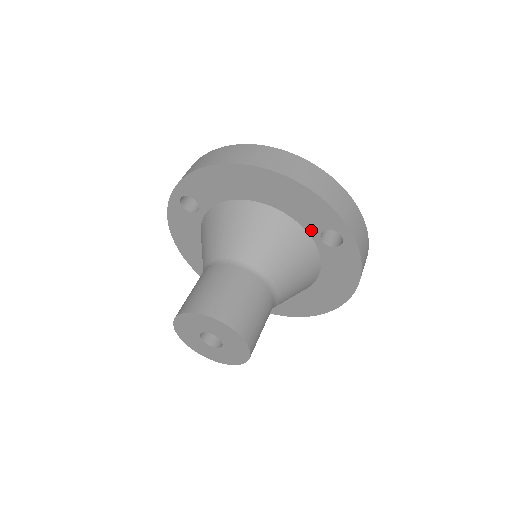
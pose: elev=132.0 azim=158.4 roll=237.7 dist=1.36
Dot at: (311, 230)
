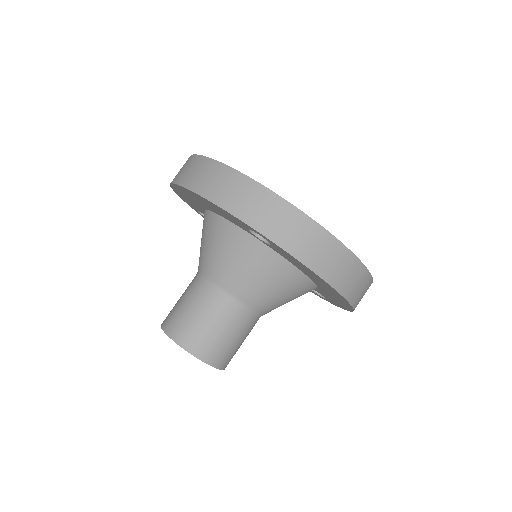
Dot at: (246, 230)
